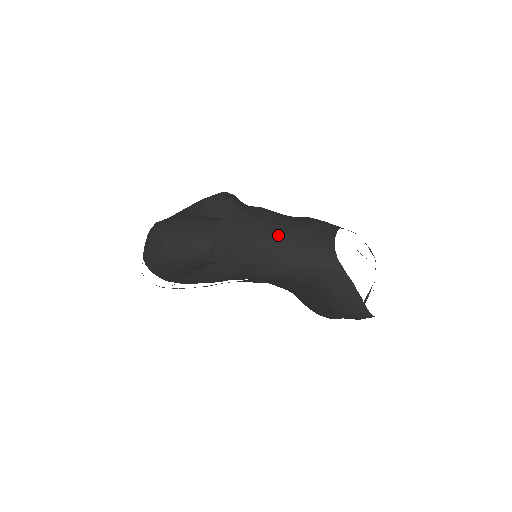
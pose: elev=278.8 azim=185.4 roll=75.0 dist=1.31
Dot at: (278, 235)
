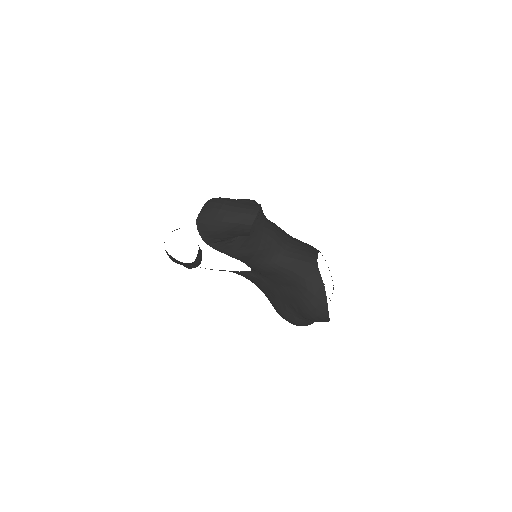
Dot at: (282, 239)
